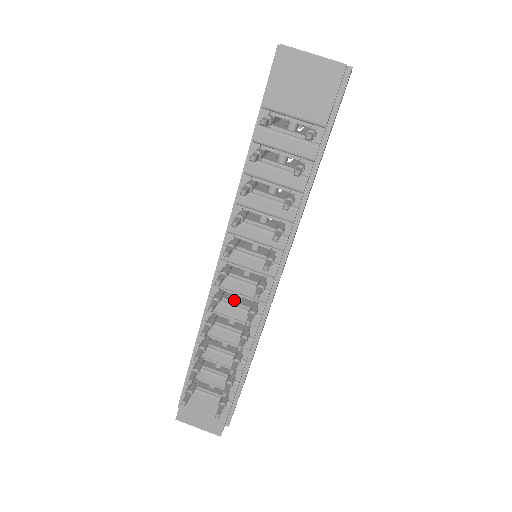
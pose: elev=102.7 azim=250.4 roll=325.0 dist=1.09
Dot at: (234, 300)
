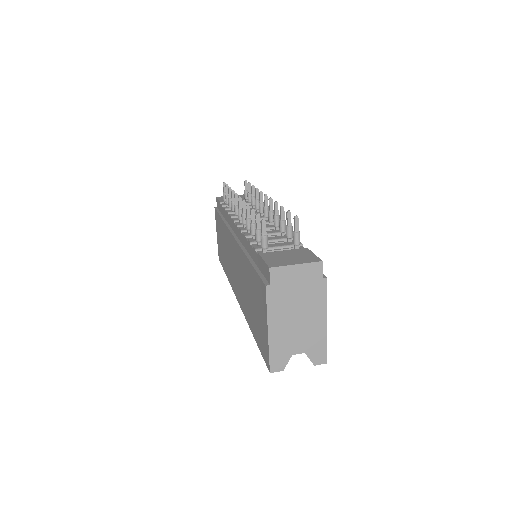
Dot at: occluded
